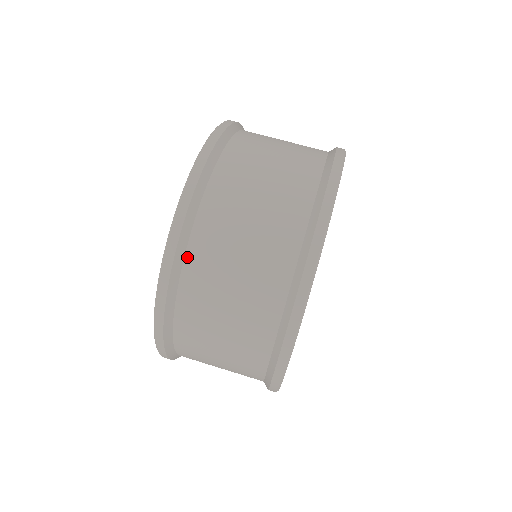
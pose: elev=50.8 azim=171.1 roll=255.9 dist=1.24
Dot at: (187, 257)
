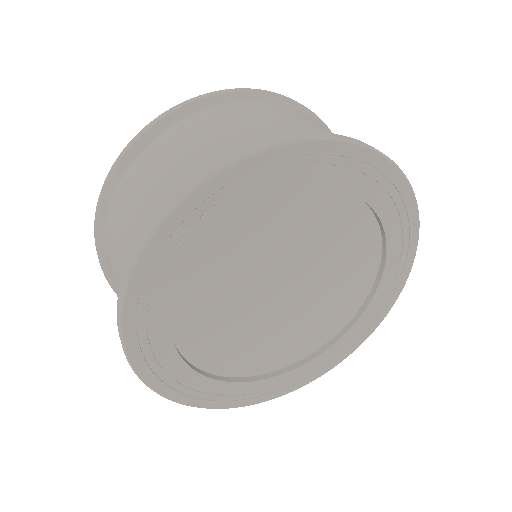
Dot at: (110, 206)
